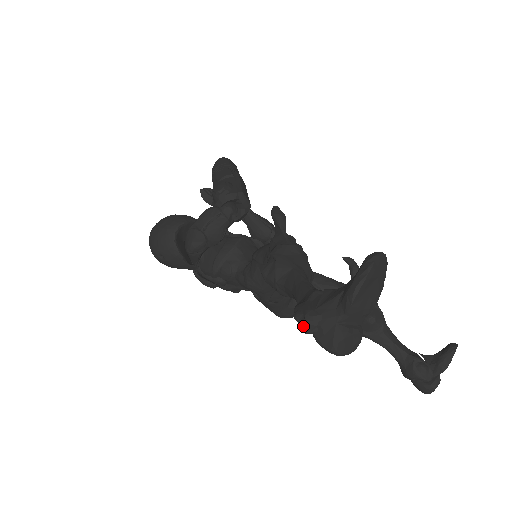
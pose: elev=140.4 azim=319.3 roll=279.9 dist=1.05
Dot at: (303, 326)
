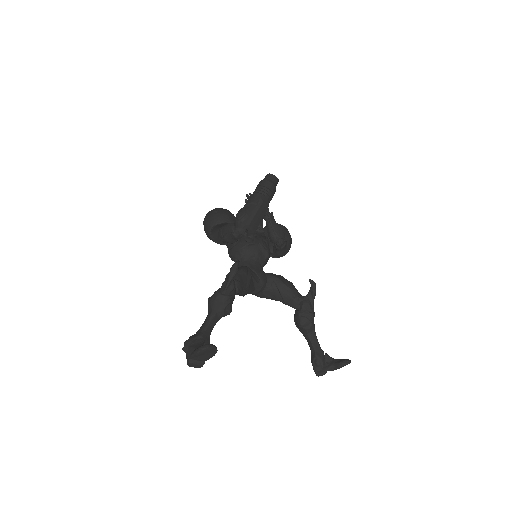
Dot at: (182, 349)
